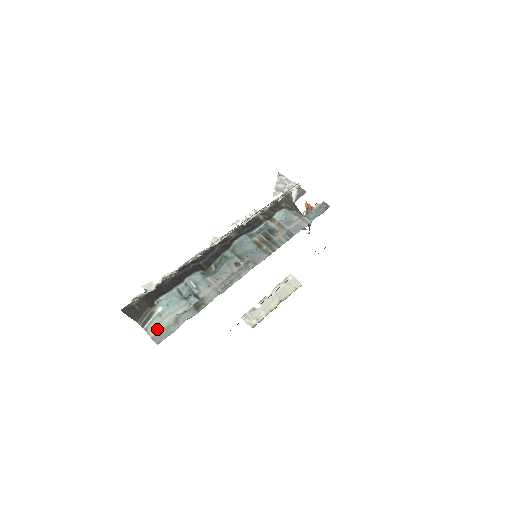
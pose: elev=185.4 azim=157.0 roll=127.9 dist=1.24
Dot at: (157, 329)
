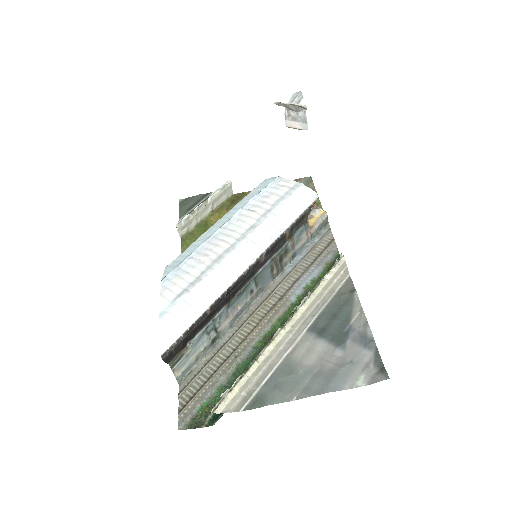
Dot at: (182, 369)
